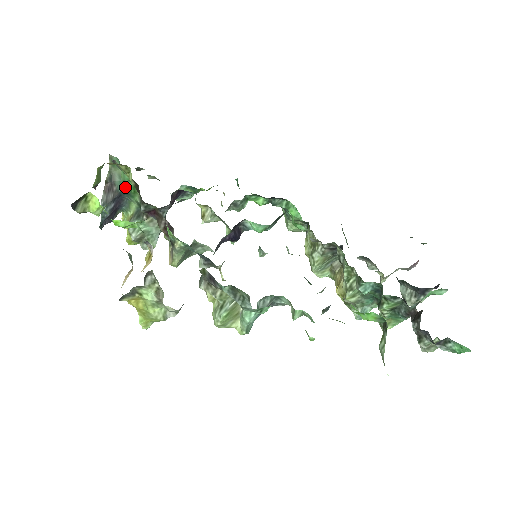
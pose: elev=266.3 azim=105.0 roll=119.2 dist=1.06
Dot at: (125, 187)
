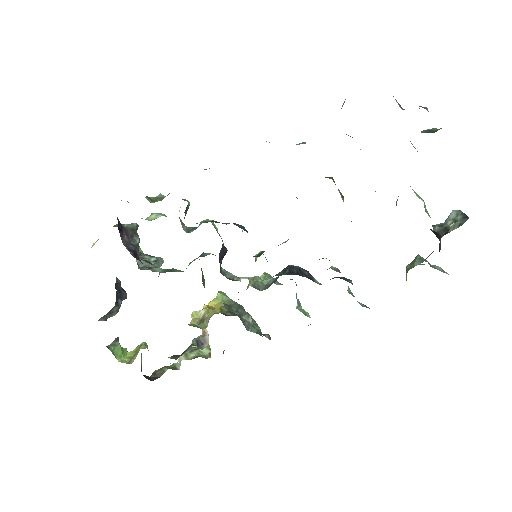
Dot at: occluded
